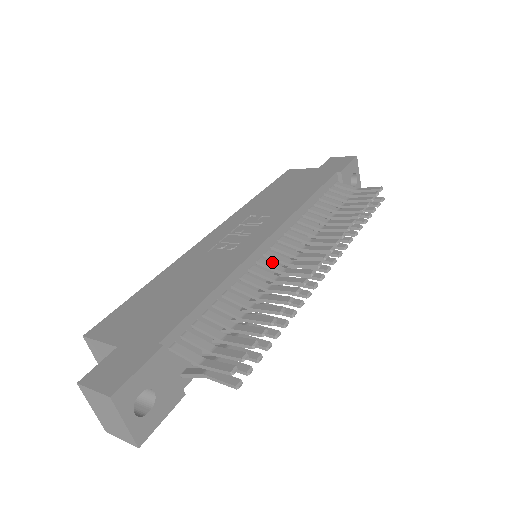
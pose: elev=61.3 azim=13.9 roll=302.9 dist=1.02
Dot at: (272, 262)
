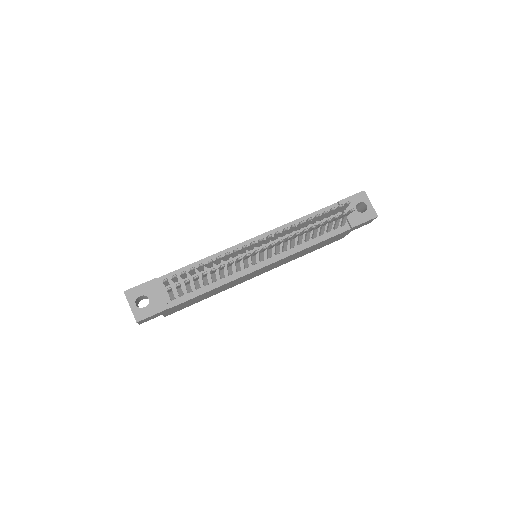
Dot at: occluded
